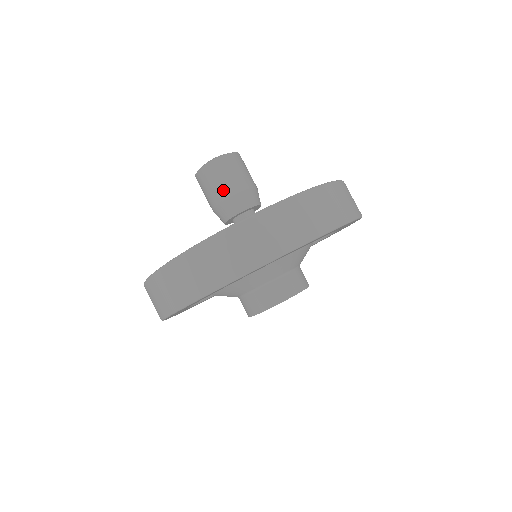
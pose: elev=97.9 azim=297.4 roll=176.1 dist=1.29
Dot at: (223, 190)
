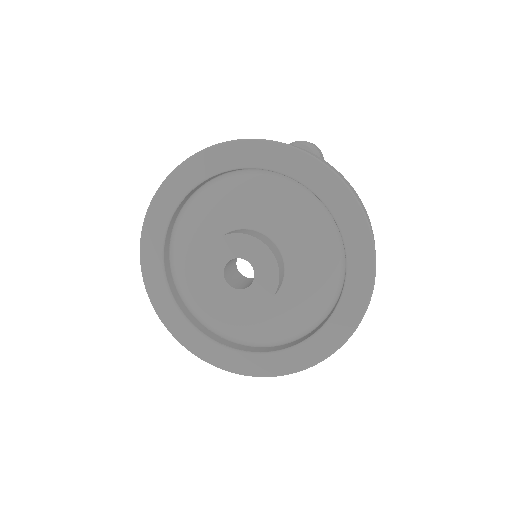
Dot at: occluded
